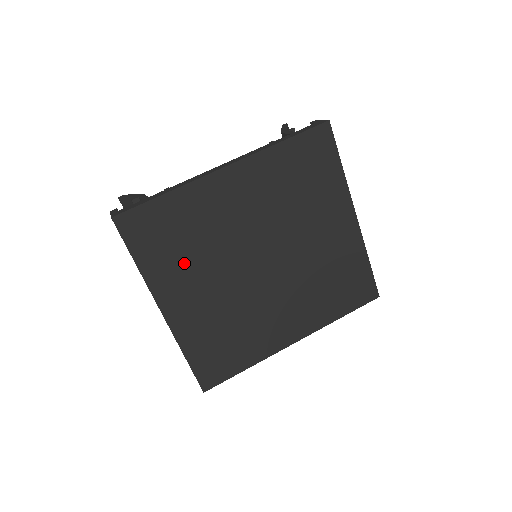
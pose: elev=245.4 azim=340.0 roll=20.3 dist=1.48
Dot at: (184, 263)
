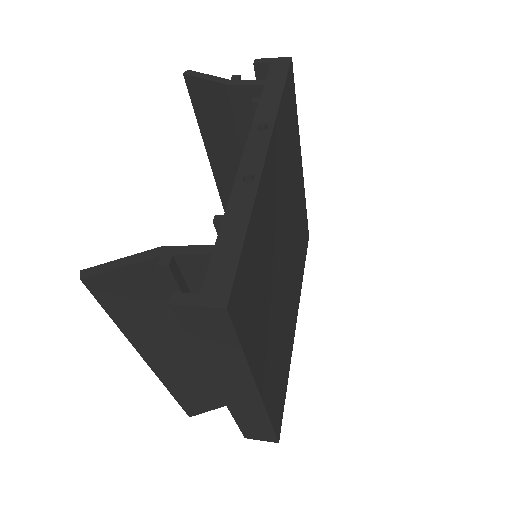
Dot at: (262, 311)
